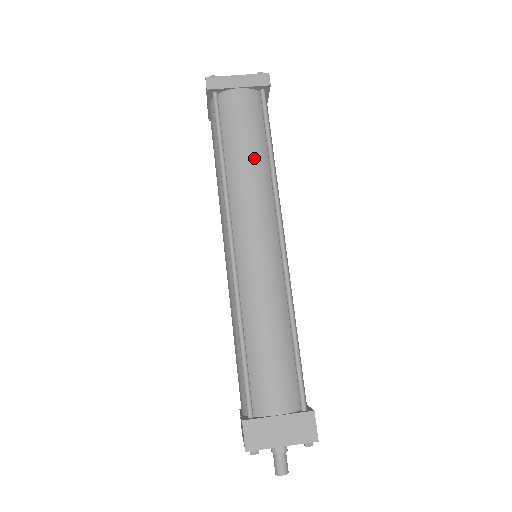
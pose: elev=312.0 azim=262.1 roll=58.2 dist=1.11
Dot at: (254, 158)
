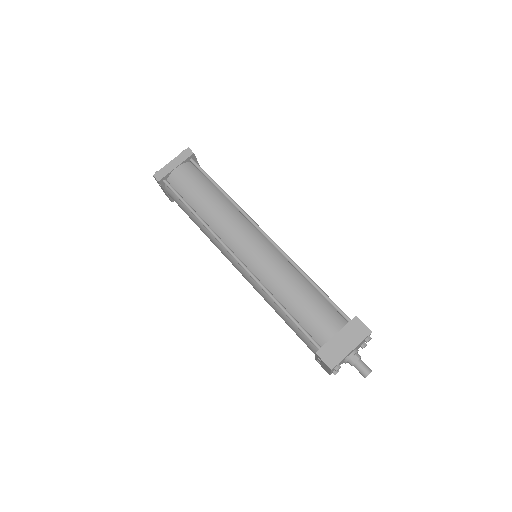
Dot at: (213, 199)
